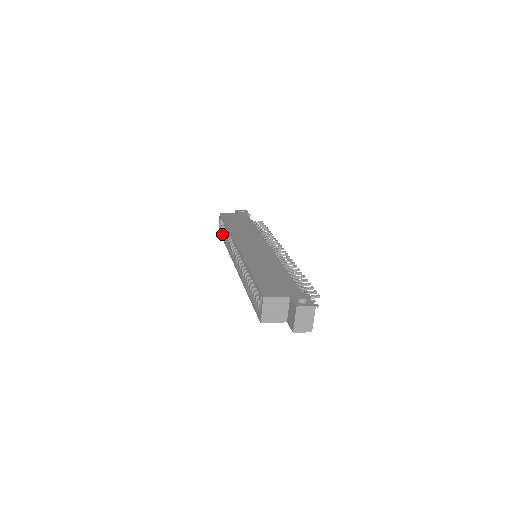
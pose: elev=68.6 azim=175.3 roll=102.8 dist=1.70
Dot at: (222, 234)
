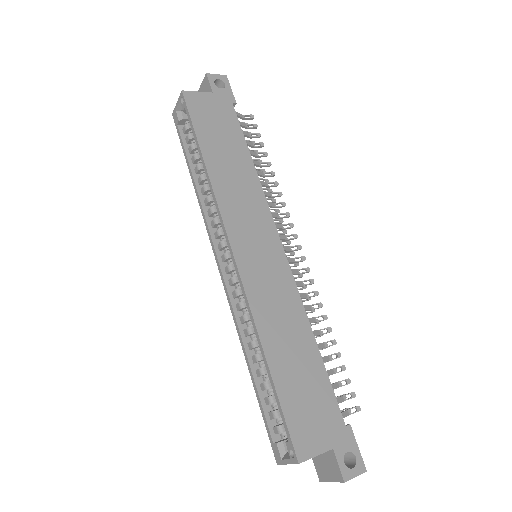
Dot at: (182, 138)
